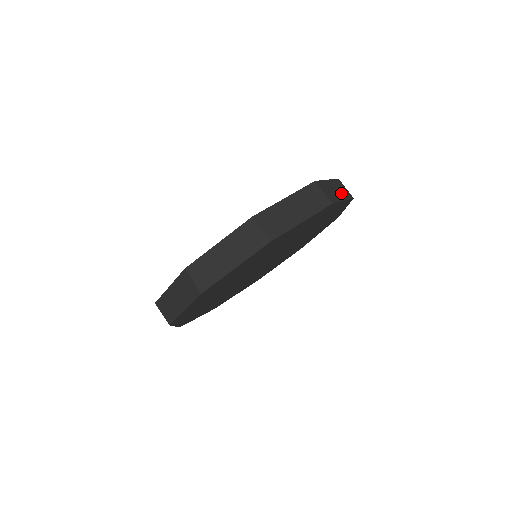
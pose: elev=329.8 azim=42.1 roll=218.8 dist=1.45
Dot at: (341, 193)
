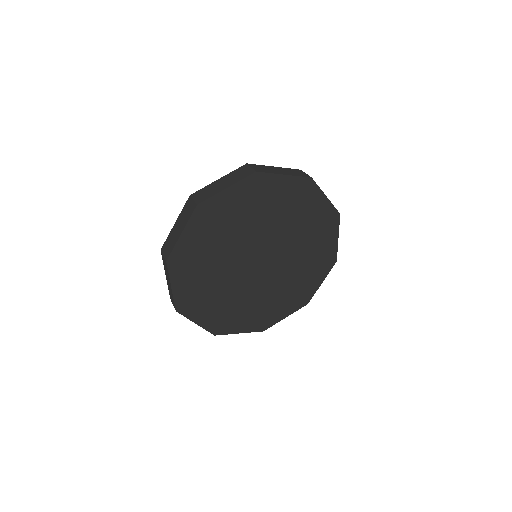
Dot at: (288, 173)
